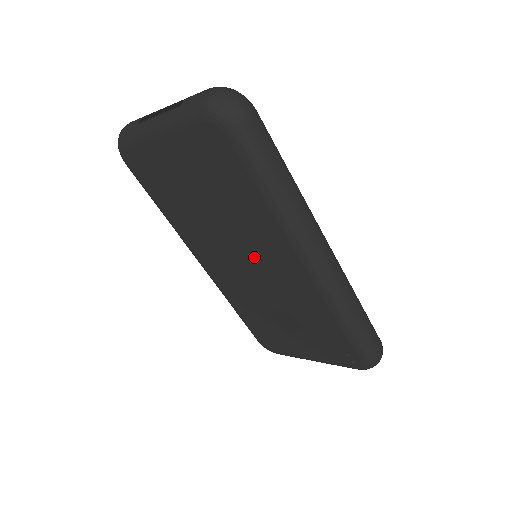
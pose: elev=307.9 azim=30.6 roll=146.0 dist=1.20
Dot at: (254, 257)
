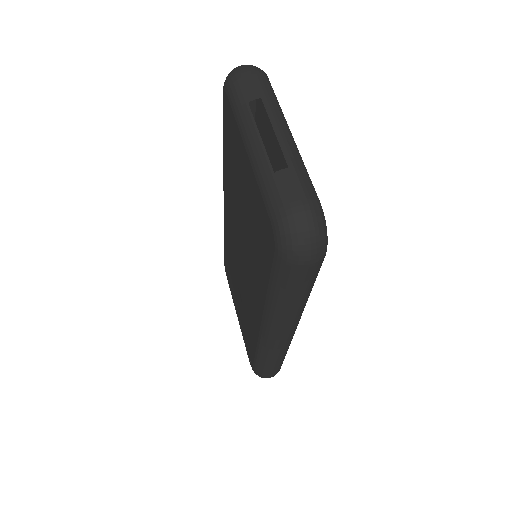
Dot at: (245, 268)
